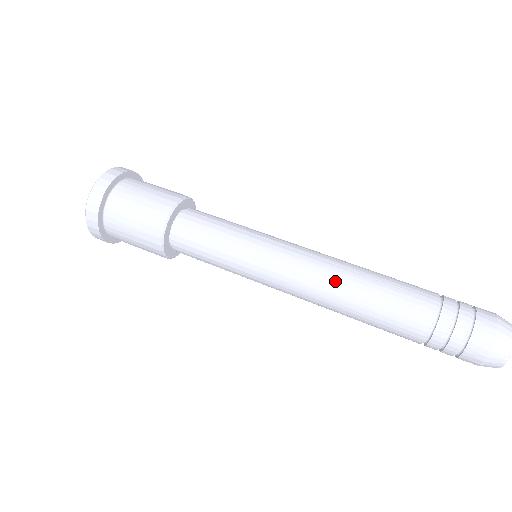
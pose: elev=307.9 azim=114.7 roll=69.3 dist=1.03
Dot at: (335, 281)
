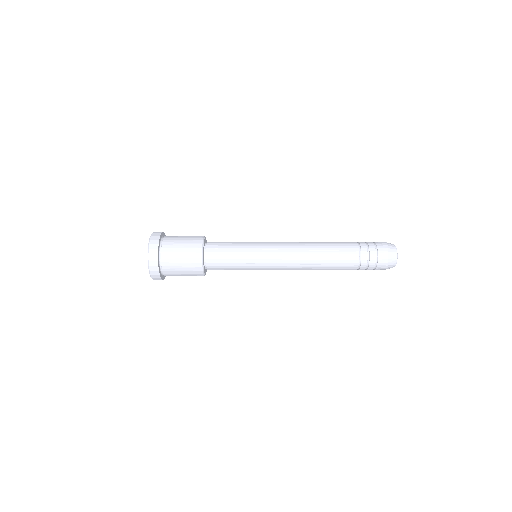
Dot at: (306, 246)
